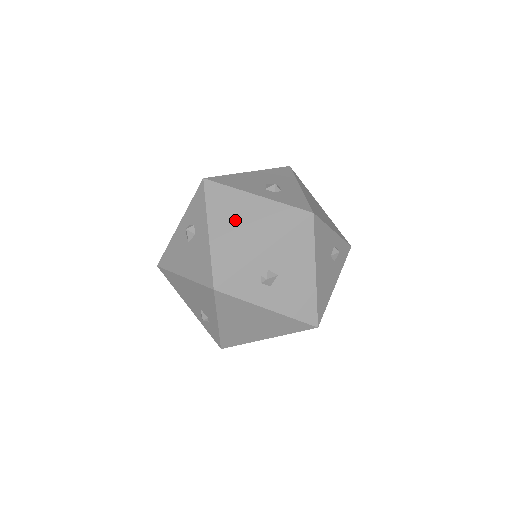
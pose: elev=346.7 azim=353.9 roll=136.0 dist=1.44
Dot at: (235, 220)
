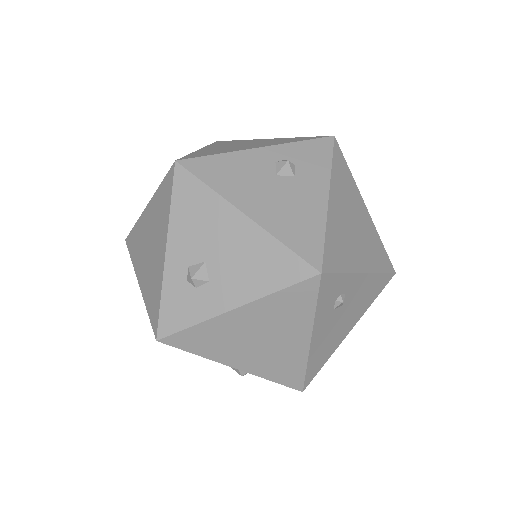
Dot at: (145, 249)
